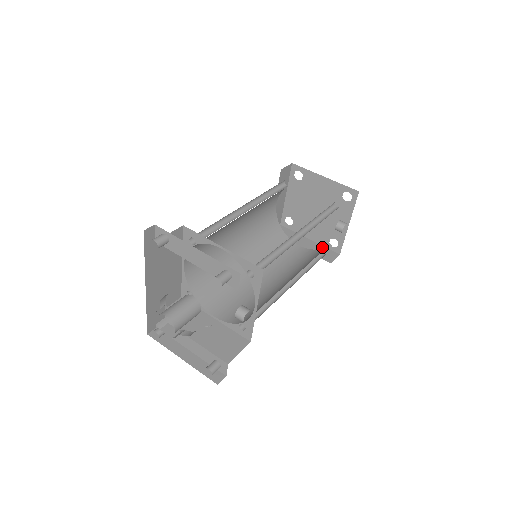
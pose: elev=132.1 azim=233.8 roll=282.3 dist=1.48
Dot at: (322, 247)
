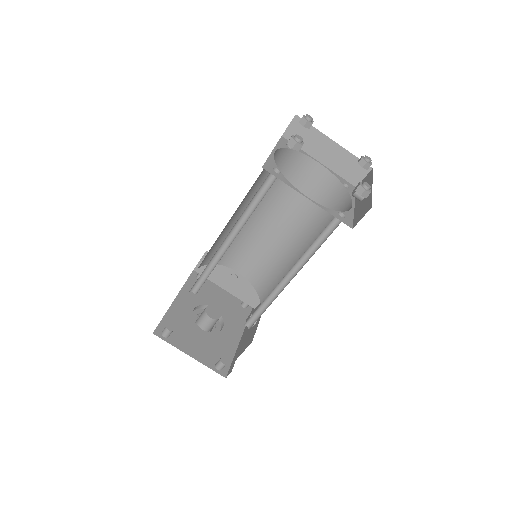
Dot at: (350, 157)
